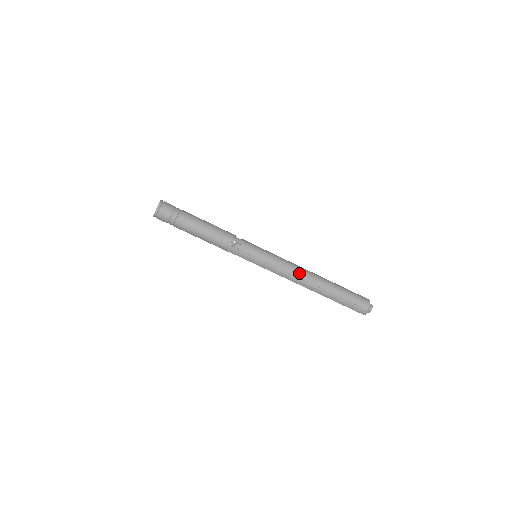
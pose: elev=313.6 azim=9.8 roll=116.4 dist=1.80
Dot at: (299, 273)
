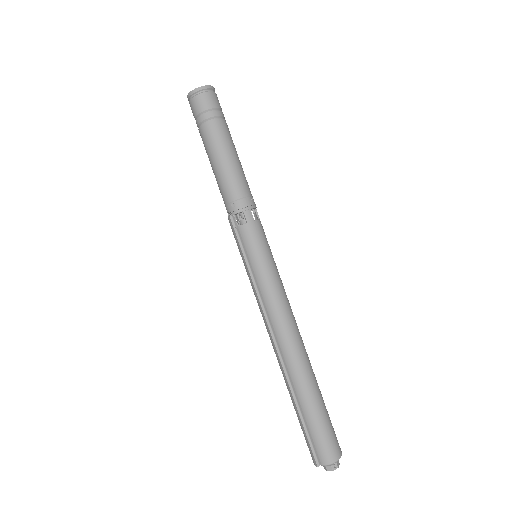
Dot at: (281, 329)
